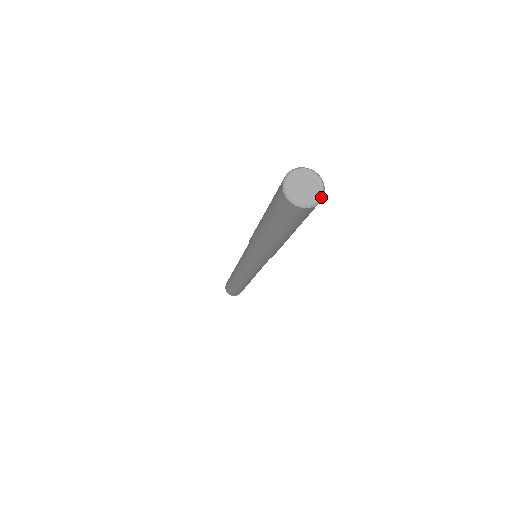
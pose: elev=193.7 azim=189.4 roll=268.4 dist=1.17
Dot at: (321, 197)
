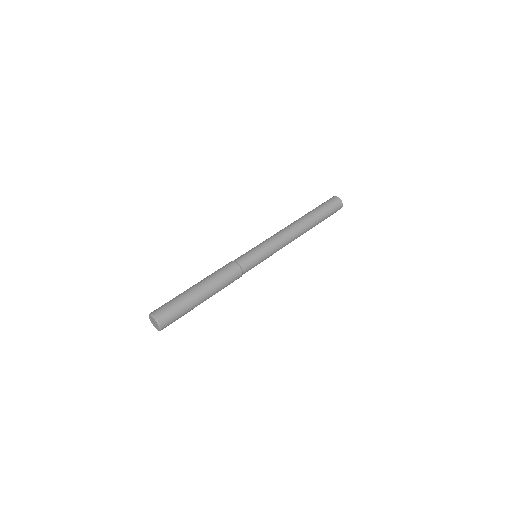
Dot at: (157, 329)
